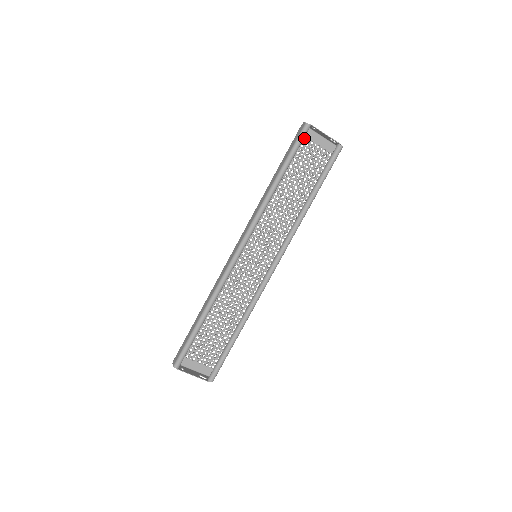
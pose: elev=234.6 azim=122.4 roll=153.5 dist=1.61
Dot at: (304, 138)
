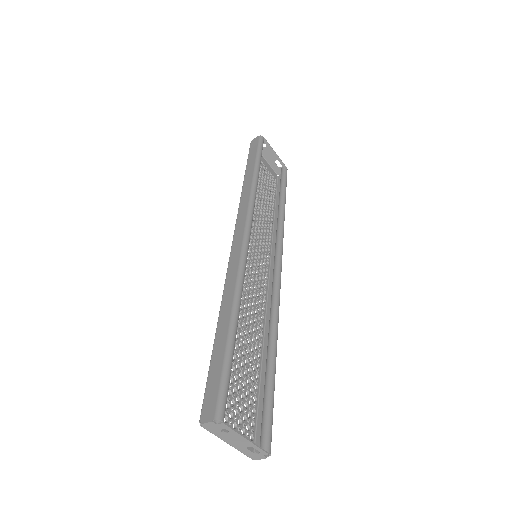
Dot at: occluded
